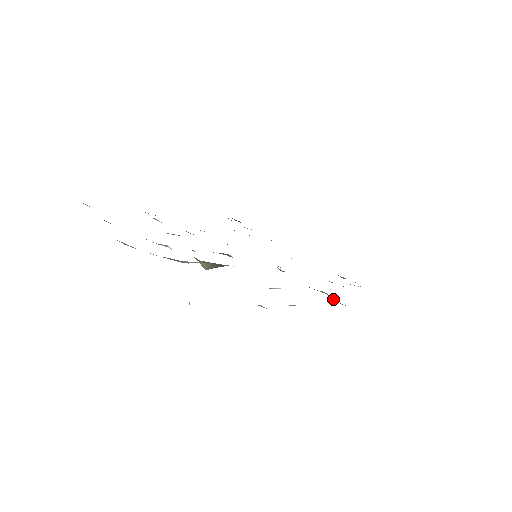
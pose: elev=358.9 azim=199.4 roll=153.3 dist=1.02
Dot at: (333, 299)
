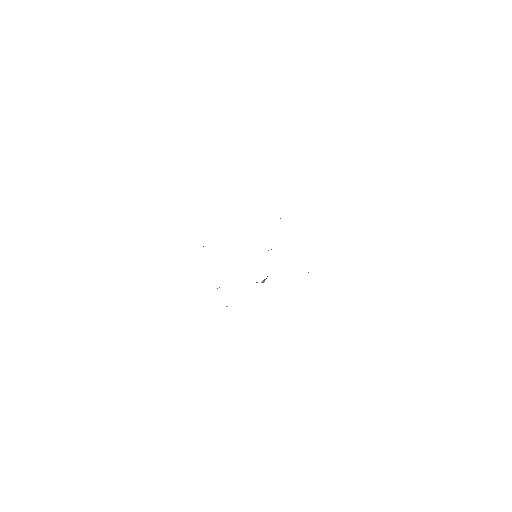
Dot at: occluded
